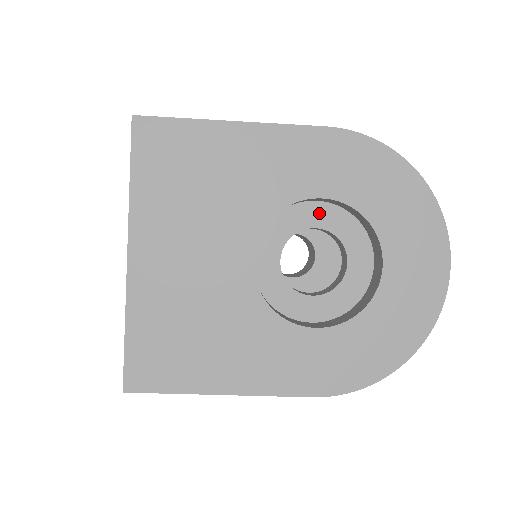
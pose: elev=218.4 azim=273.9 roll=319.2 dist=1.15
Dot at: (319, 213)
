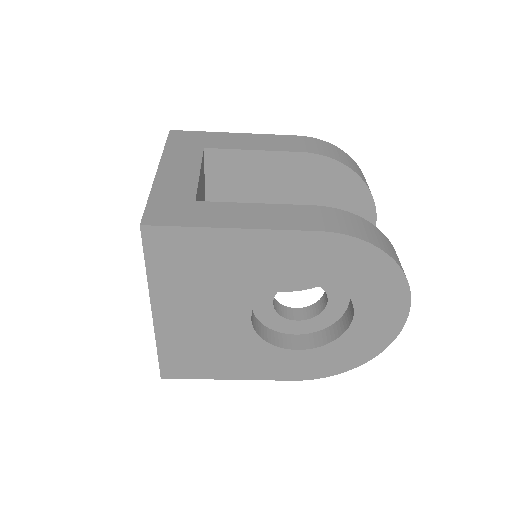
Dot at: occluded
